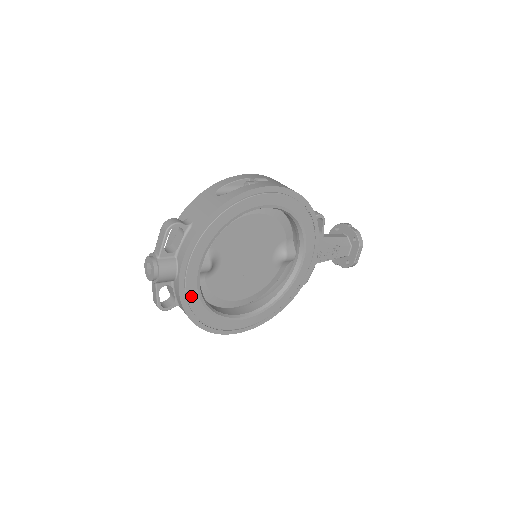
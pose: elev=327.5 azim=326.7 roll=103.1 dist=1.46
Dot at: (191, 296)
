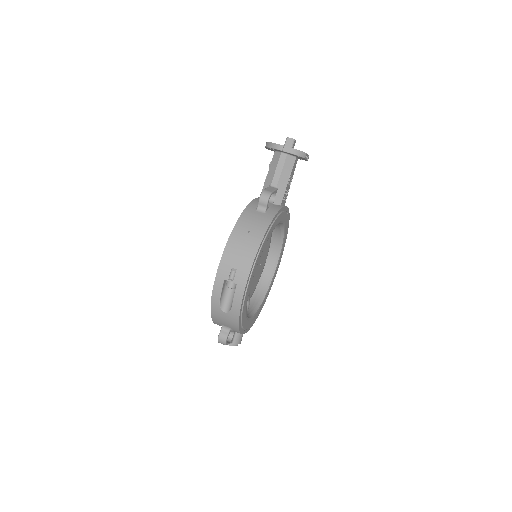
Dot at: (256, 317)
